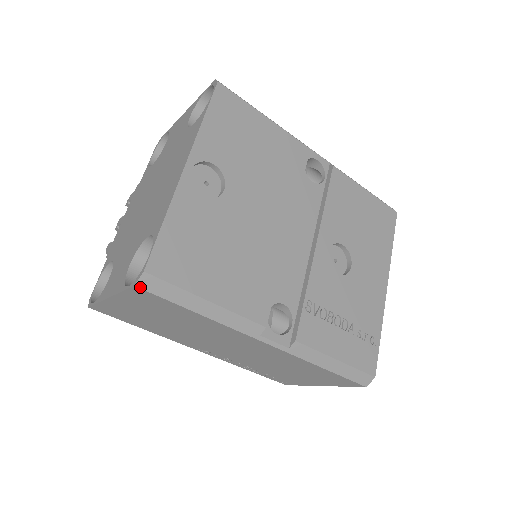
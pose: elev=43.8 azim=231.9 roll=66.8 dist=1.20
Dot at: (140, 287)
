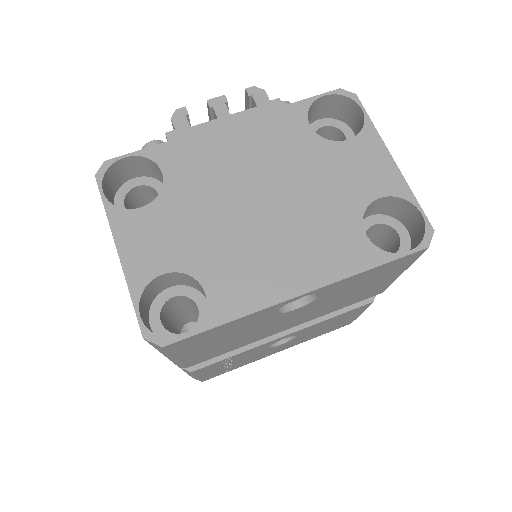
Dot at: (146, 340)
